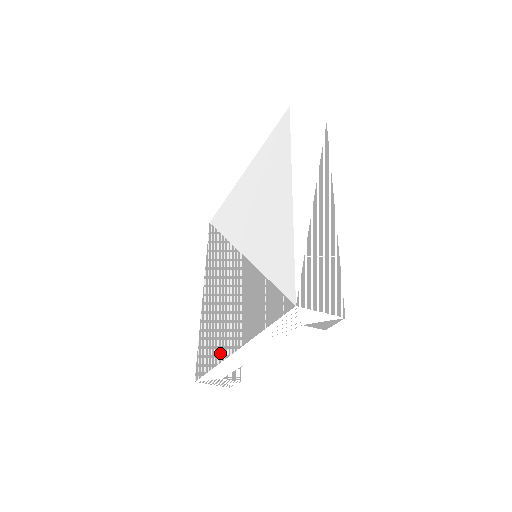
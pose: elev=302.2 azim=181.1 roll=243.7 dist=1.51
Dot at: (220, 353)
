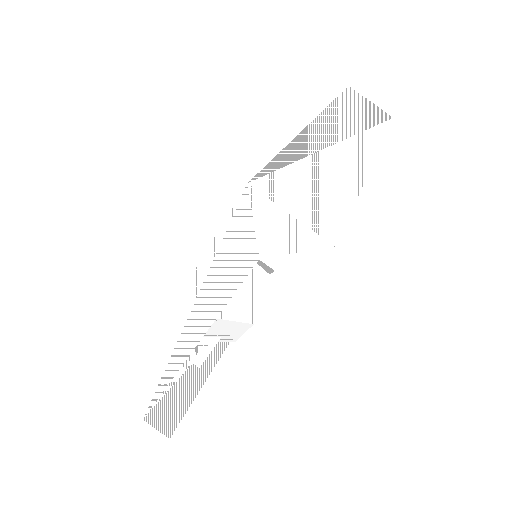
Dot at: occluded
